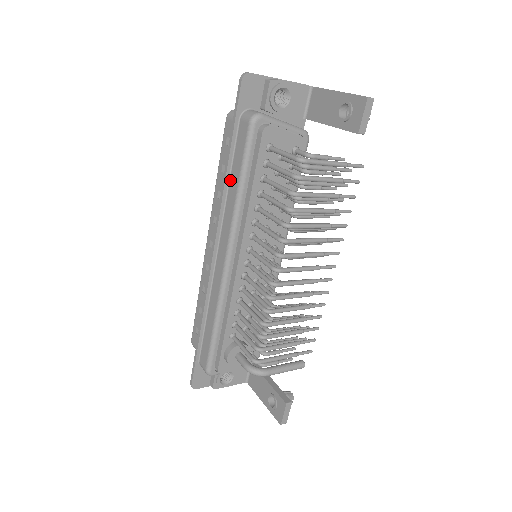
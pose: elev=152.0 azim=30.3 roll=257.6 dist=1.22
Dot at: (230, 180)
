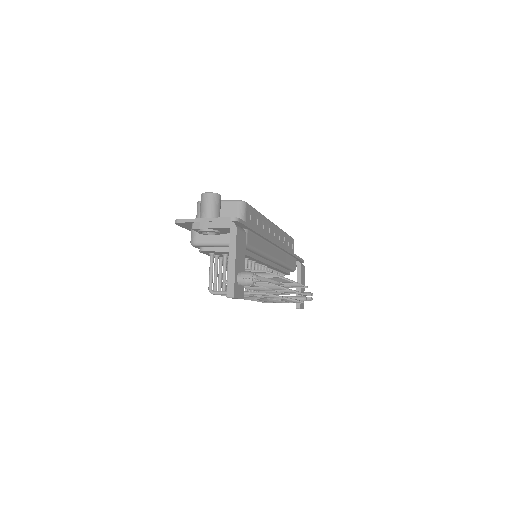
Dot at: occluded
